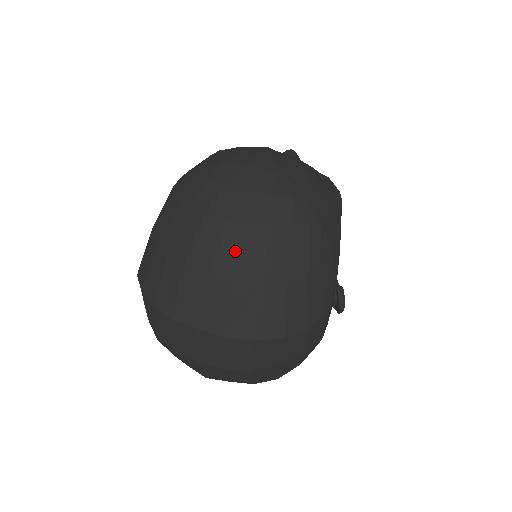
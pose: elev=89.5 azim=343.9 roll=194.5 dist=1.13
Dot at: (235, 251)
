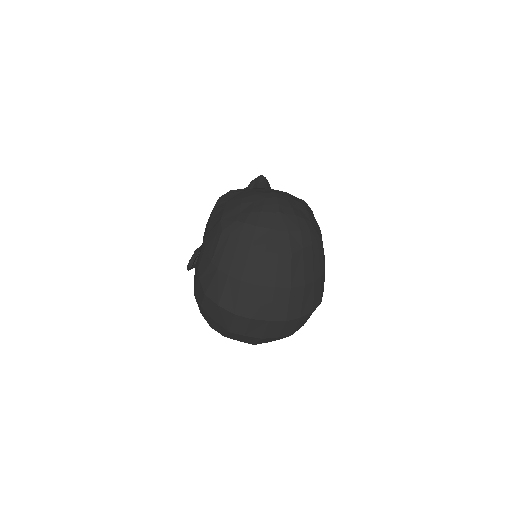
Dot at: (287, 271)
